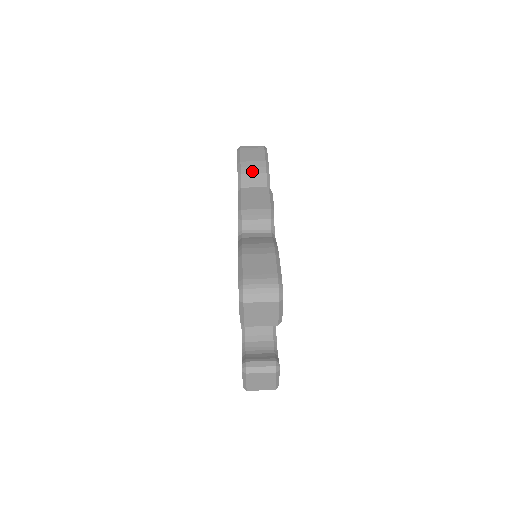
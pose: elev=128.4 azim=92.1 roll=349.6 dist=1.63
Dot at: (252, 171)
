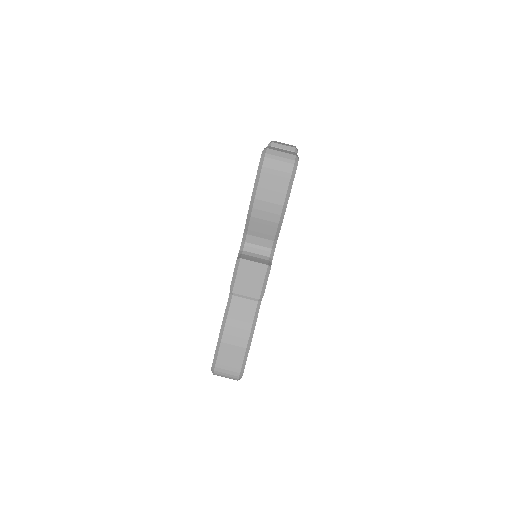
Dot at: (264, 217)
